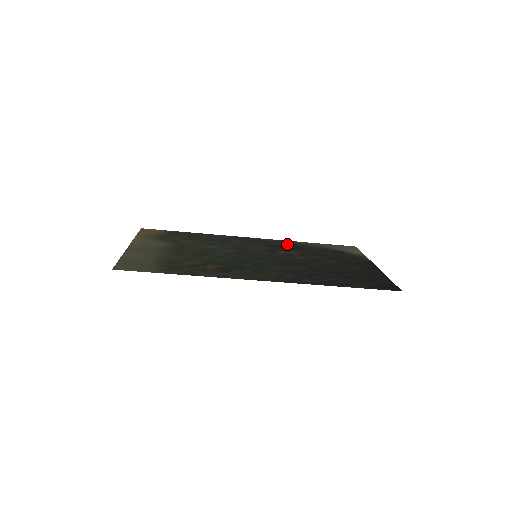
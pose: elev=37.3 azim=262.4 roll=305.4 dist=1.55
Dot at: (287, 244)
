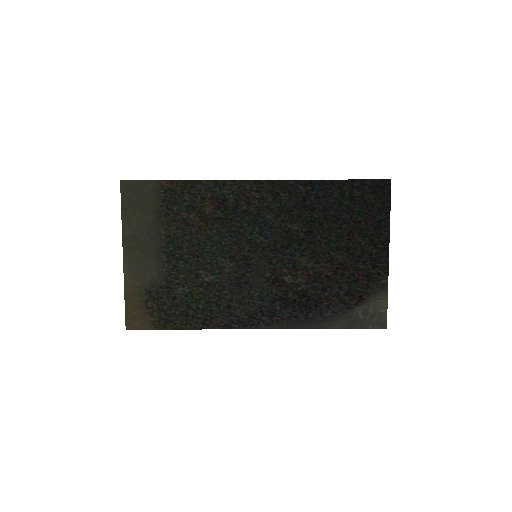
Dot at: (298, 312)
